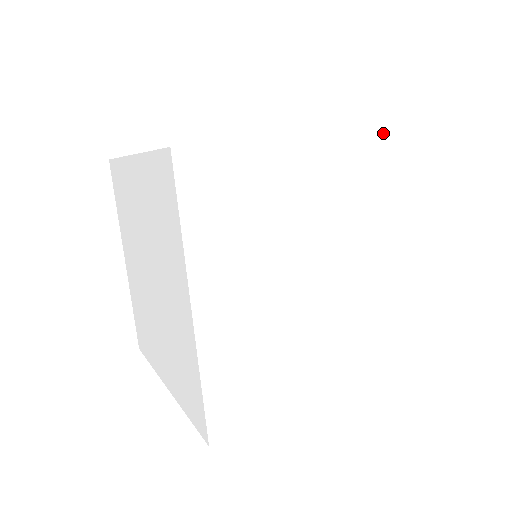
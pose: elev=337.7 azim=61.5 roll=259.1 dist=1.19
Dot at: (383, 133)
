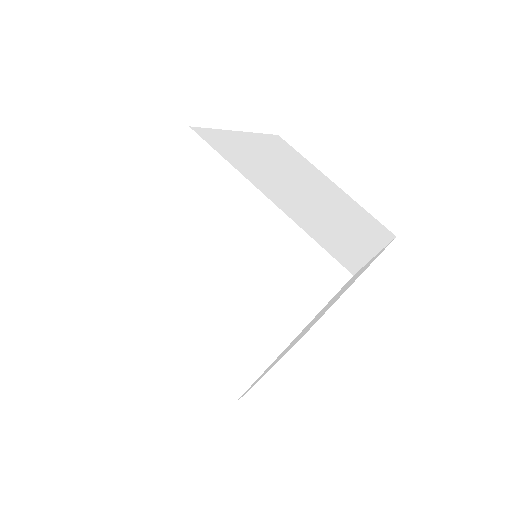
Dot at: occluded
